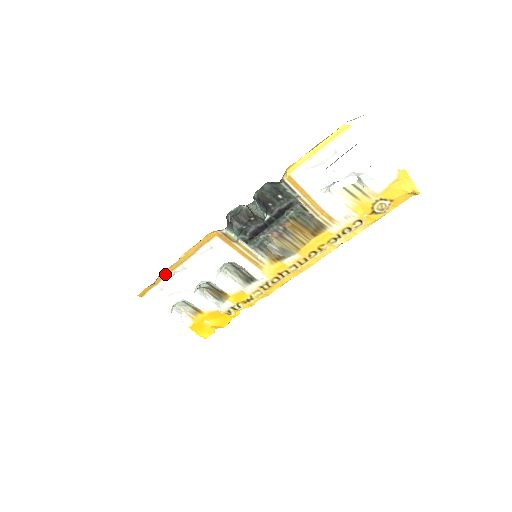
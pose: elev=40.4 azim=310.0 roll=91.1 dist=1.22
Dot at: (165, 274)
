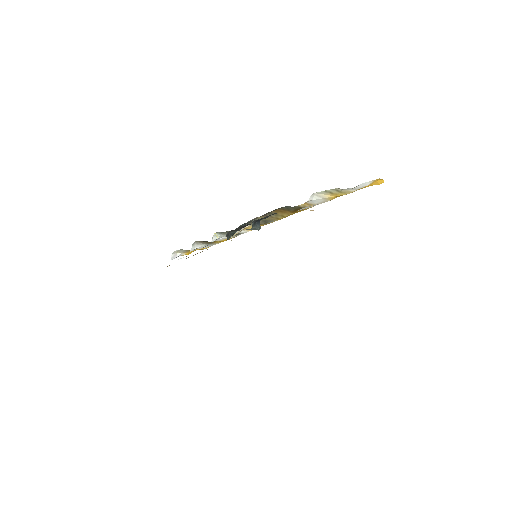
Dot at: occluded
